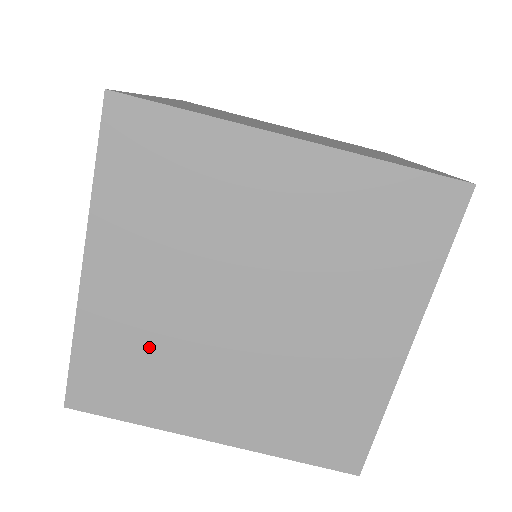
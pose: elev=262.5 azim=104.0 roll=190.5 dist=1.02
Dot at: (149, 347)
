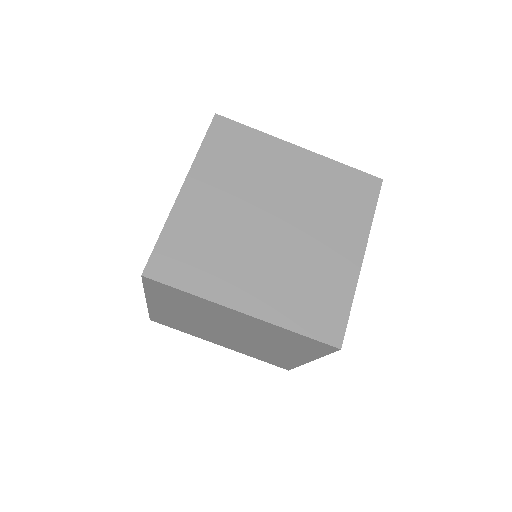
Dot at: (211, 239)
